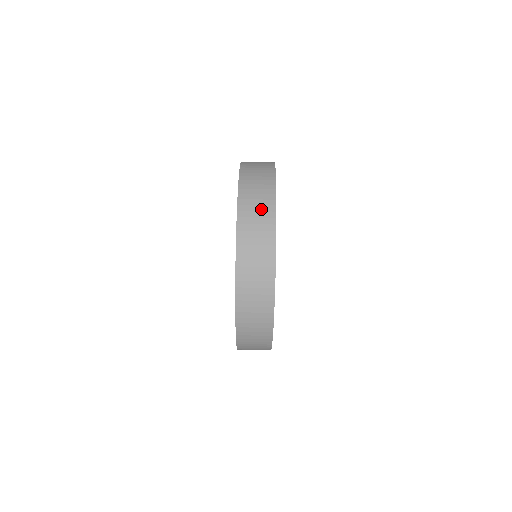
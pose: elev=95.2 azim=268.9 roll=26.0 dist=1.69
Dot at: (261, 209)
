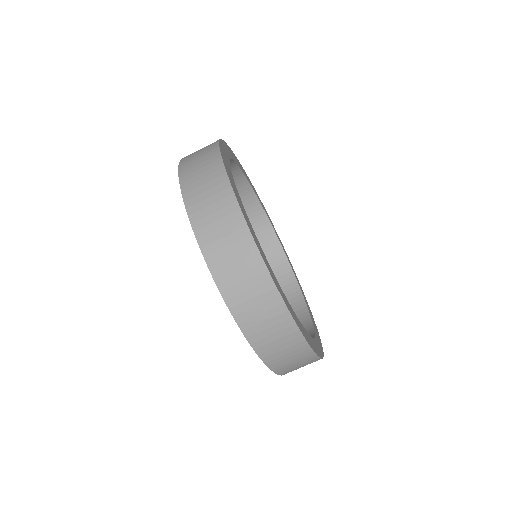
Dot at: (248, 276)
